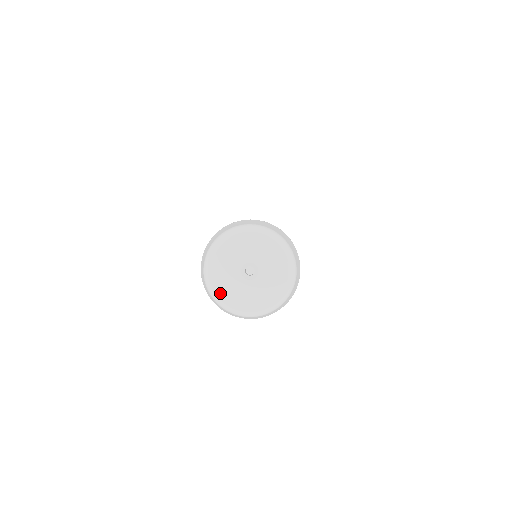
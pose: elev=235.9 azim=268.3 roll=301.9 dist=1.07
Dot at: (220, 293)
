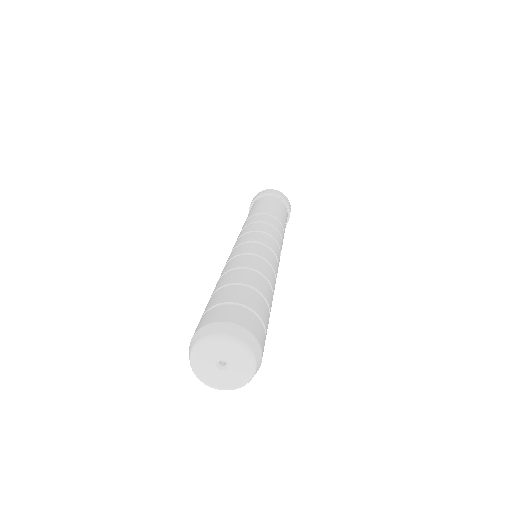
Dot at: (206, 381)
